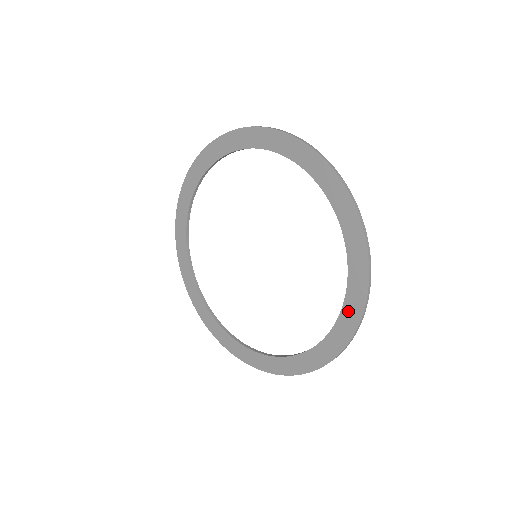
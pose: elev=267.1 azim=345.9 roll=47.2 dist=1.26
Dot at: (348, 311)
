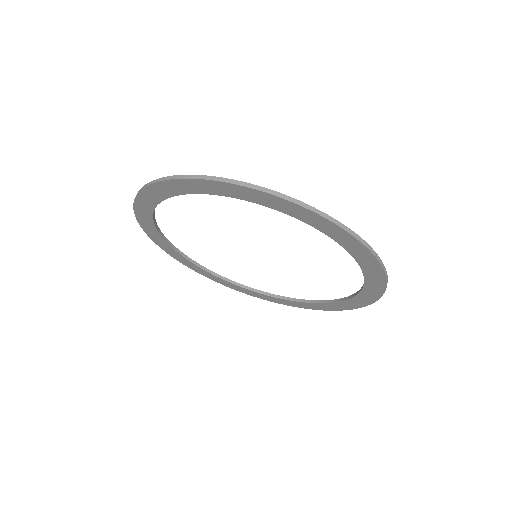
Dot at: (357, 254)
